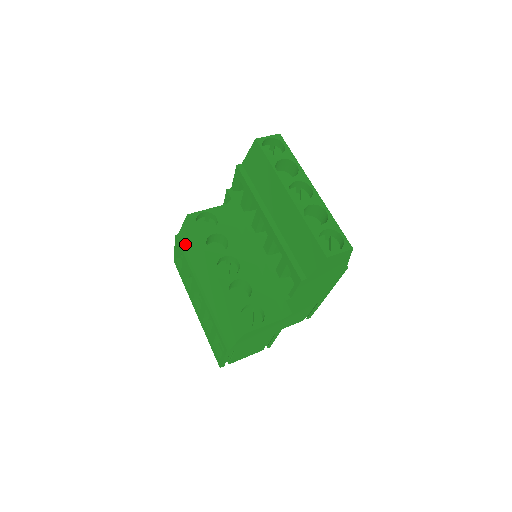
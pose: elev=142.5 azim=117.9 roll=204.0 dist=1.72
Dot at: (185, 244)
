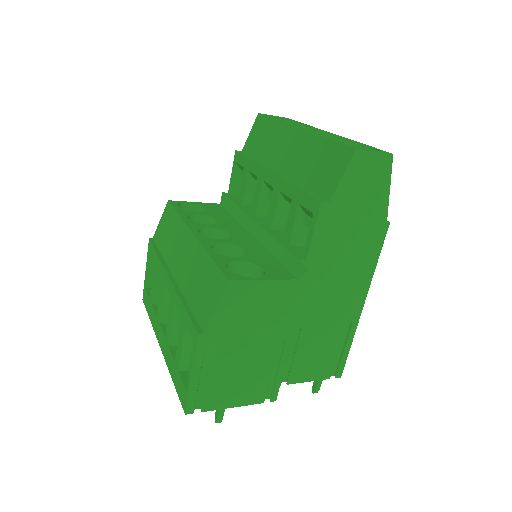
Dot at: (159, 240)
